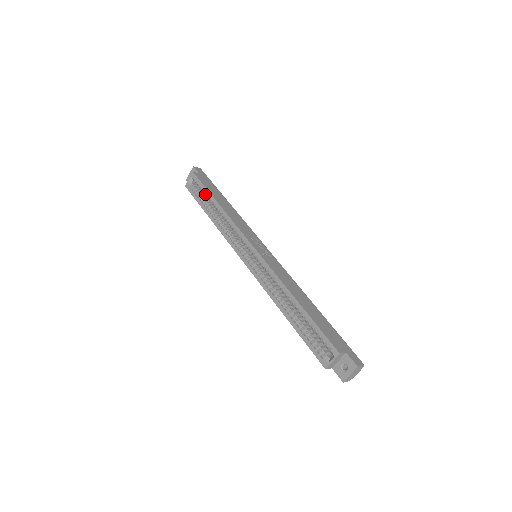
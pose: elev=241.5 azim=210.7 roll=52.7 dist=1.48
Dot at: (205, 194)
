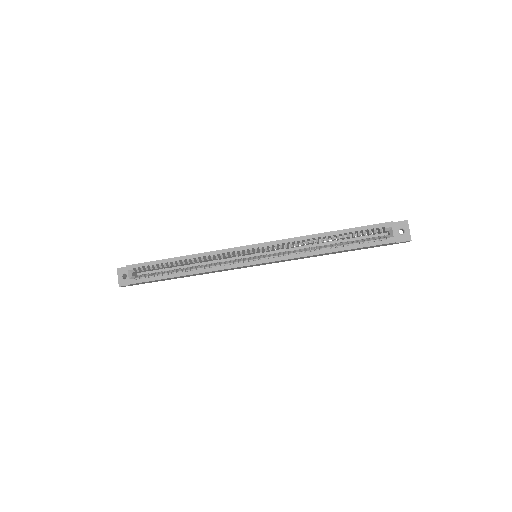
Dot at: (159, 266)
